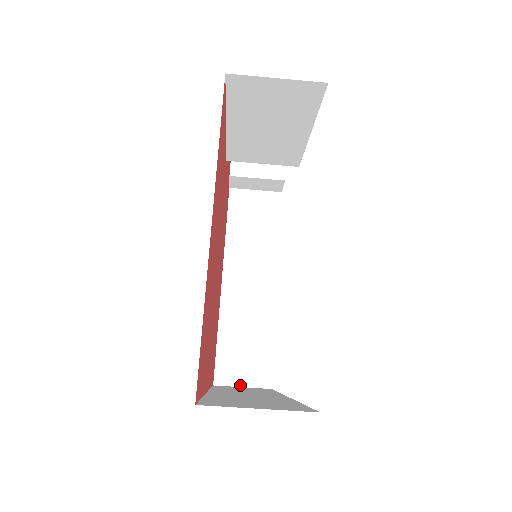
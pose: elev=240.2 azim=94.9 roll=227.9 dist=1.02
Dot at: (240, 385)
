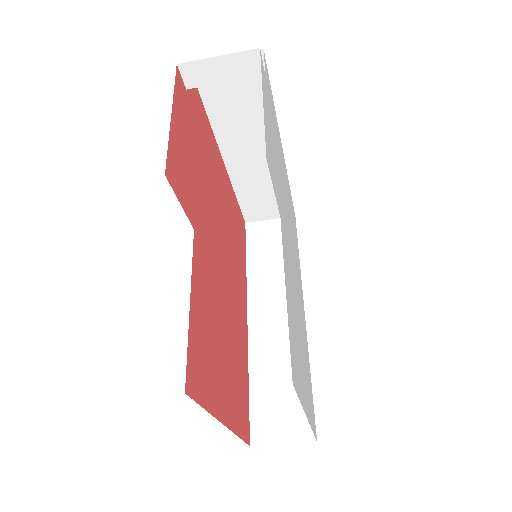
Dot at: (268, 219)
